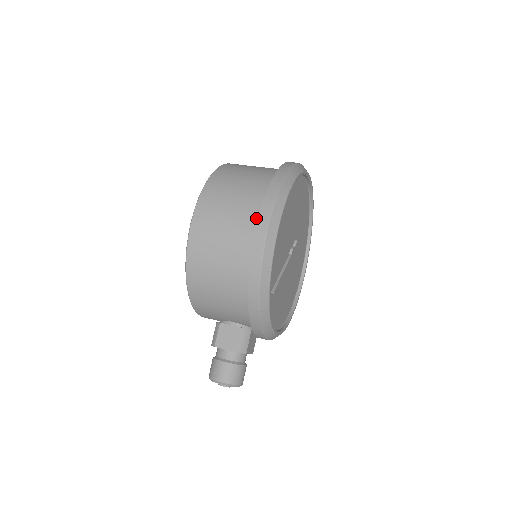
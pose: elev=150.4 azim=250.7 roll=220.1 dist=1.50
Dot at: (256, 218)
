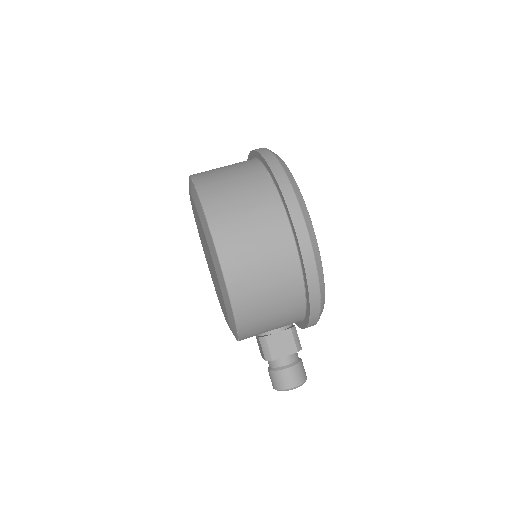
Dot at: (284, 223)
